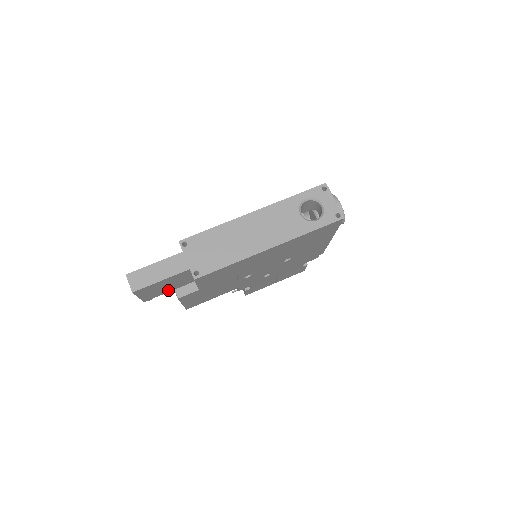
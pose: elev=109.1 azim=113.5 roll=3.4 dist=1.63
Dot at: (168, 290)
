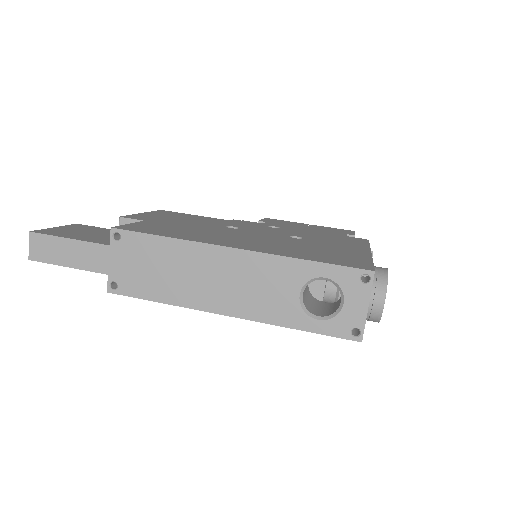
Dot at: occluded
